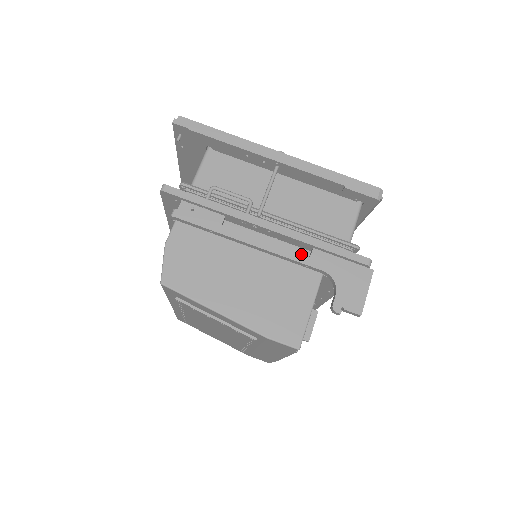
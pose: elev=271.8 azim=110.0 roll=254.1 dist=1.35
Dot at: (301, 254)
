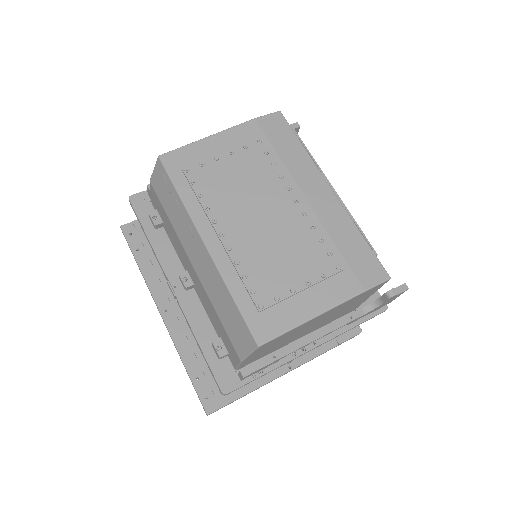
Dot at: occluded
